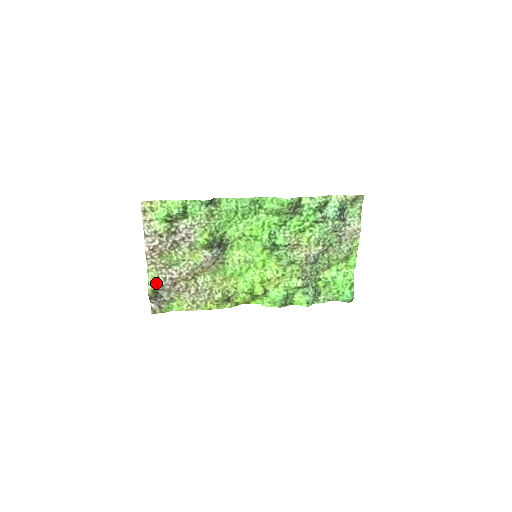
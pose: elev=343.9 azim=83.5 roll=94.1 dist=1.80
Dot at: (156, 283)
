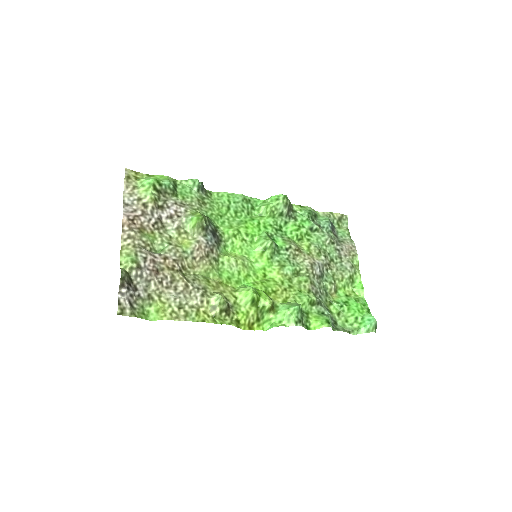
Dot at: (132, 261)
